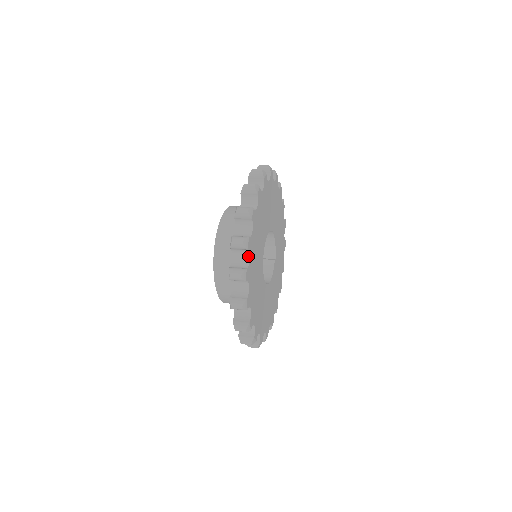
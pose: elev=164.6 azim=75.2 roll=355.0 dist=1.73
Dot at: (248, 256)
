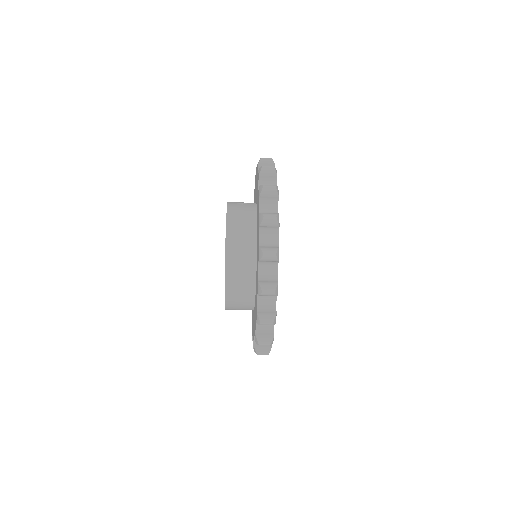
Dot at: (276, 267)
